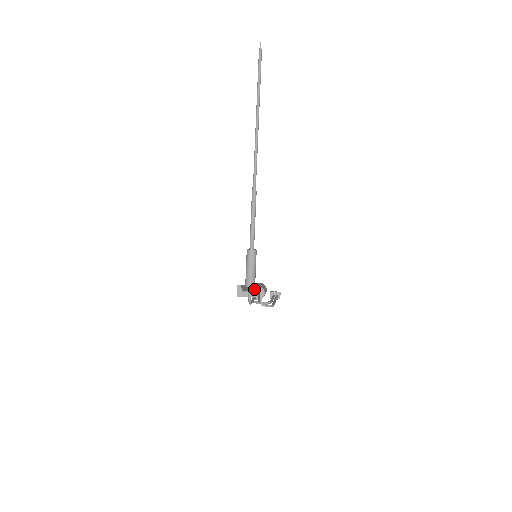
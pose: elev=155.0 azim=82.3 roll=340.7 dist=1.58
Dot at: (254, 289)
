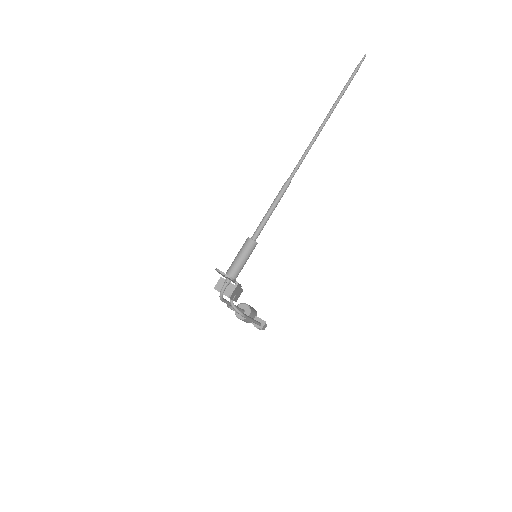
Dot at: occluded
